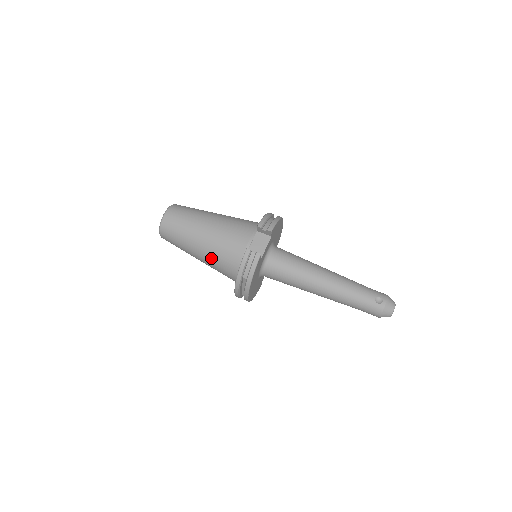
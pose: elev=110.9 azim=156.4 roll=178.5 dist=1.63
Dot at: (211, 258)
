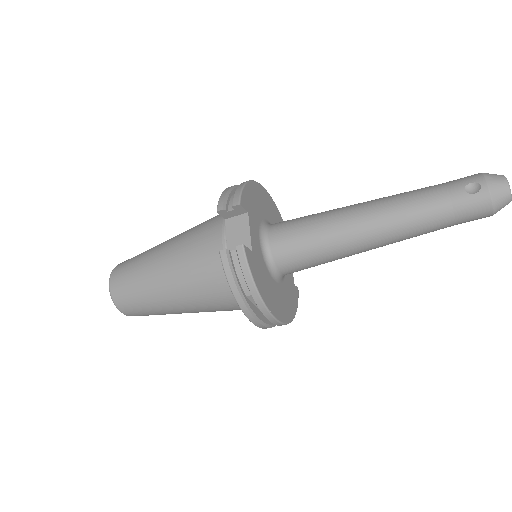
Dot at: (195, 300)
